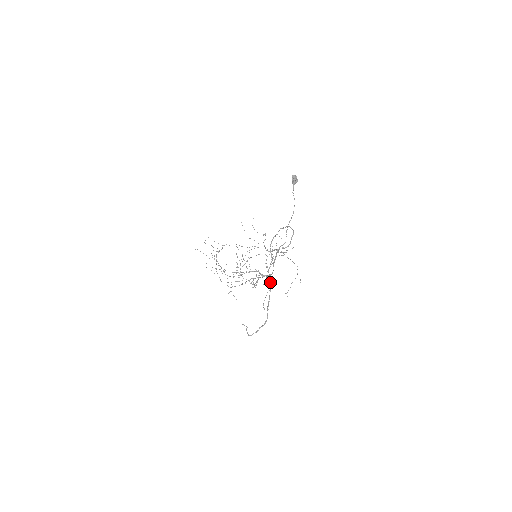
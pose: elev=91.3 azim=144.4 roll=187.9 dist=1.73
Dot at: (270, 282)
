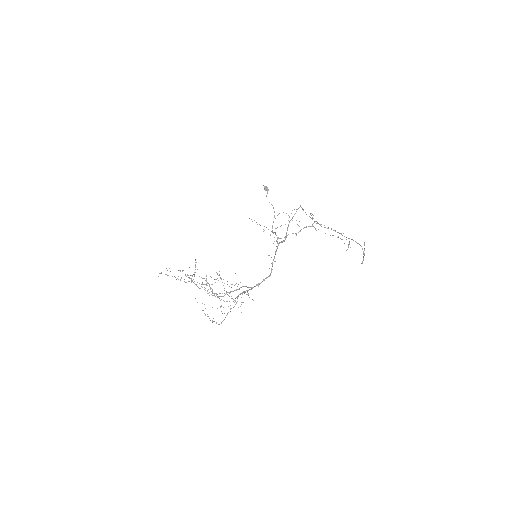
Dot at: (335, 231)
